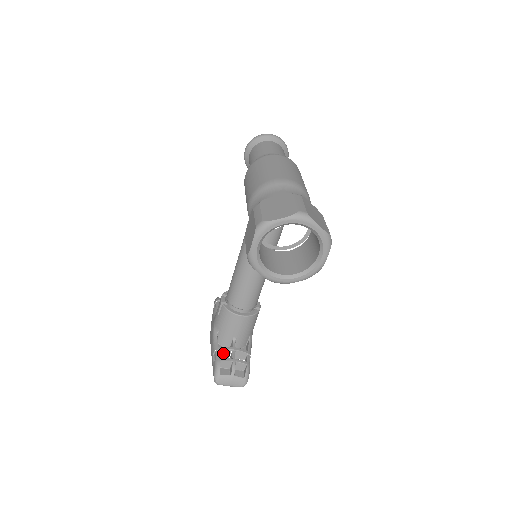
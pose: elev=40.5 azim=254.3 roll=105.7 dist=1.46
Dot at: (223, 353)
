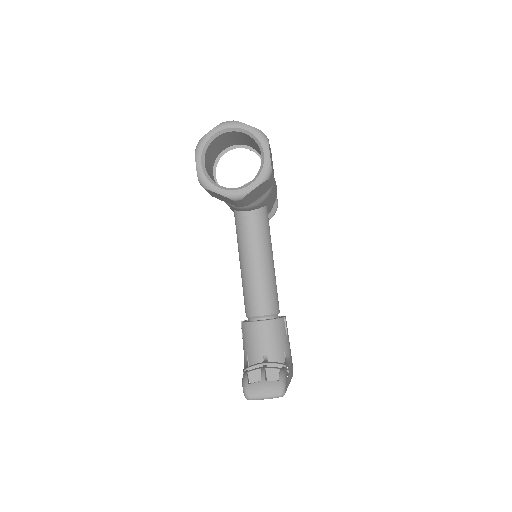
Dot at: occluded
